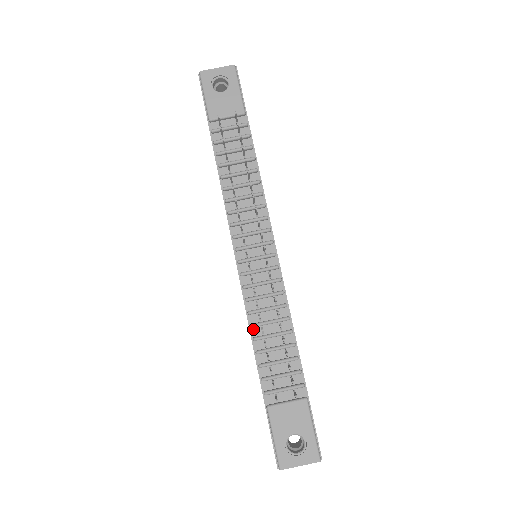
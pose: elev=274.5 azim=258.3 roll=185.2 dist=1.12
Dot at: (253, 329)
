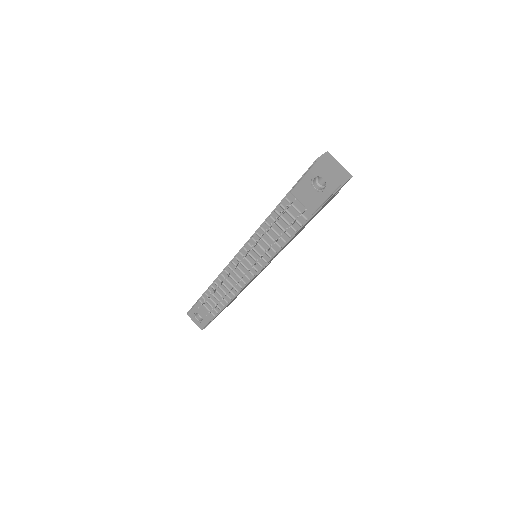
Dot at: (218, 279)
